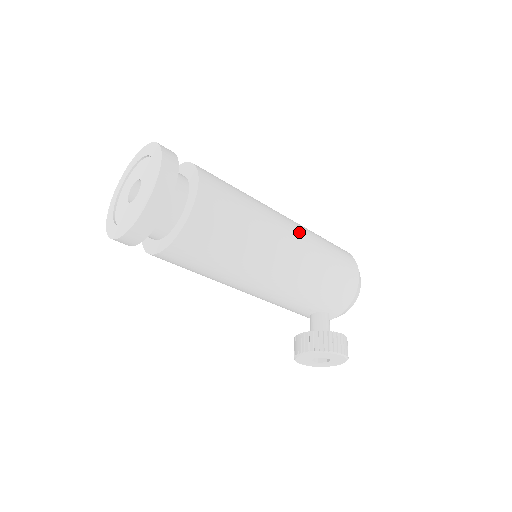
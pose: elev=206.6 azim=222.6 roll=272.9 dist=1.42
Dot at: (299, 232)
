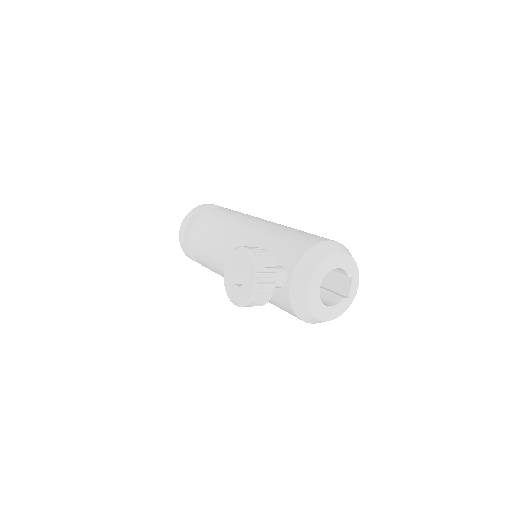
Dot at: occluded
